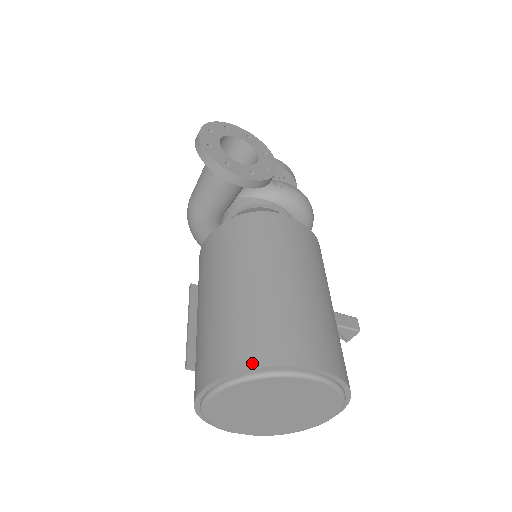
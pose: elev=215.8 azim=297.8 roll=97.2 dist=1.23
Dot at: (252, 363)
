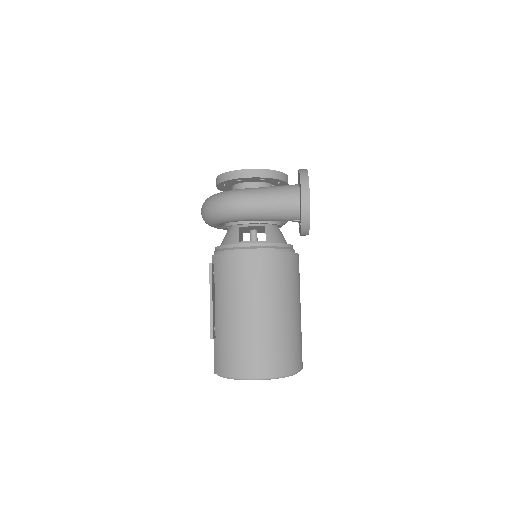
Dot at: (292, 371)
